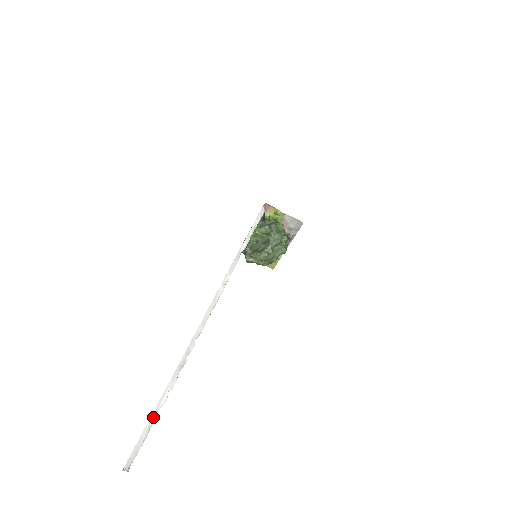
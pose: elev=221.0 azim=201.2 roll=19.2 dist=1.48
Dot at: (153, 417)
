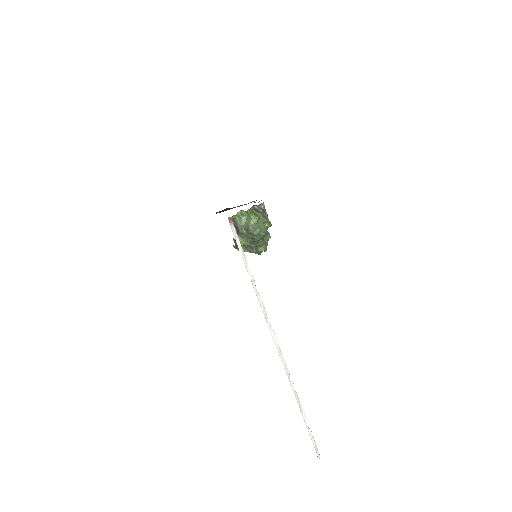
Dot at: (310, 432)
